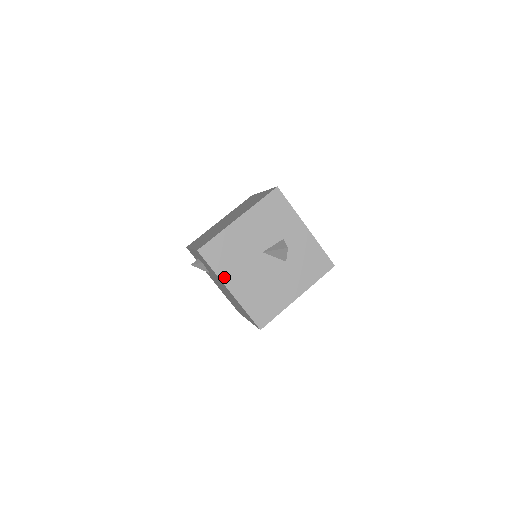
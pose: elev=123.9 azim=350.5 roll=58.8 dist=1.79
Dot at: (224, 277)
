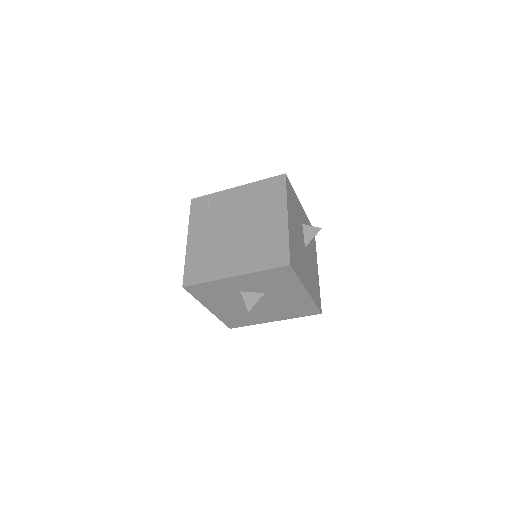
Dot at: (260, 322)
